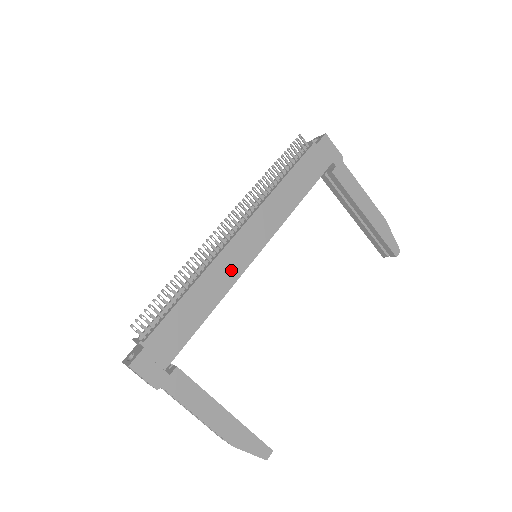
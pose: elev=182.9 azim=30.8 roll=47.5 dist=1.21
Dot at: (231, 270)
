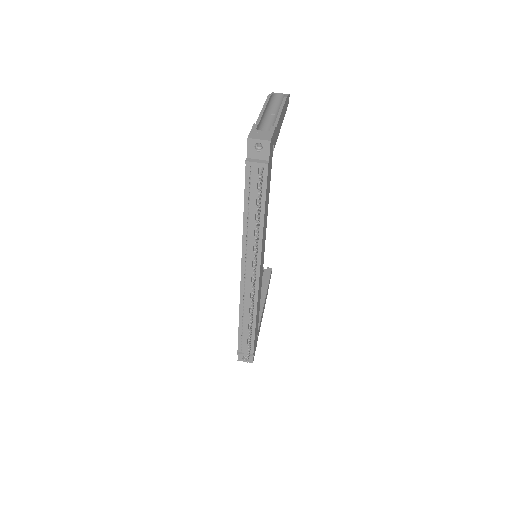
Dot at: (260, 287)
